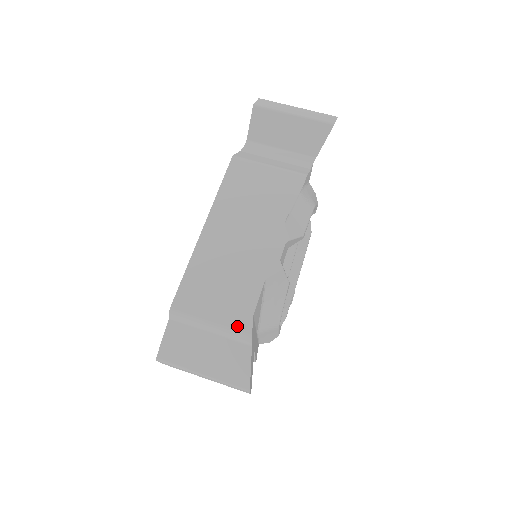
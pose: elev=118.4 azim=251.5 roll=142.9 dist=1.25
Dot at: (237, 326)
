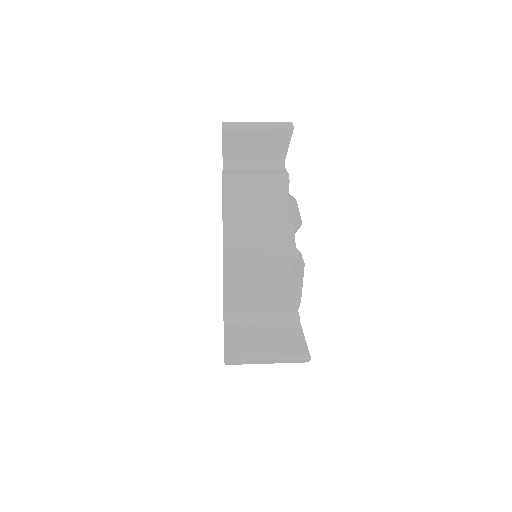
Dot at: (284, 309)
